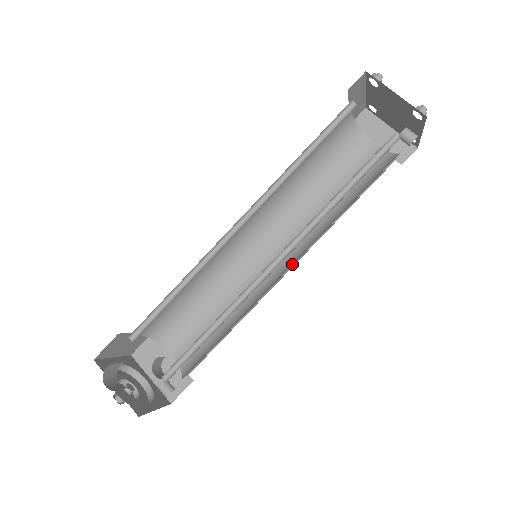
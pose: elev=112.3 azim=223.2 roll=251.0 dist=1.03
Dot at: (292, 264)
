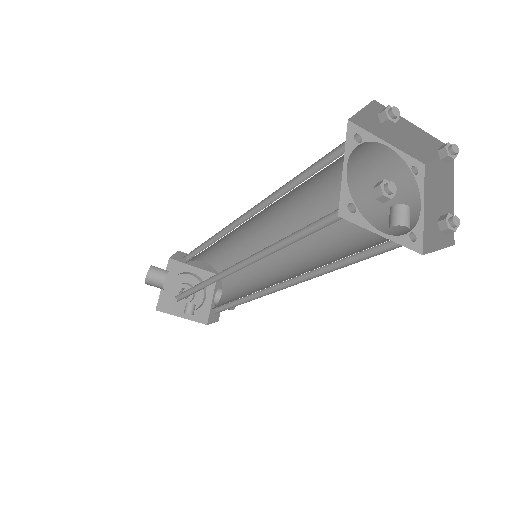
Dot at: occluded
